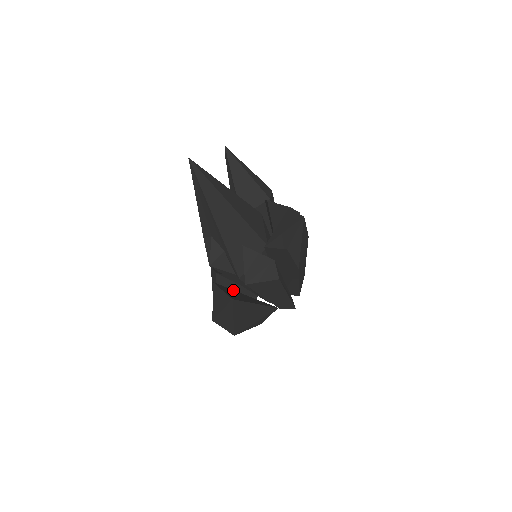
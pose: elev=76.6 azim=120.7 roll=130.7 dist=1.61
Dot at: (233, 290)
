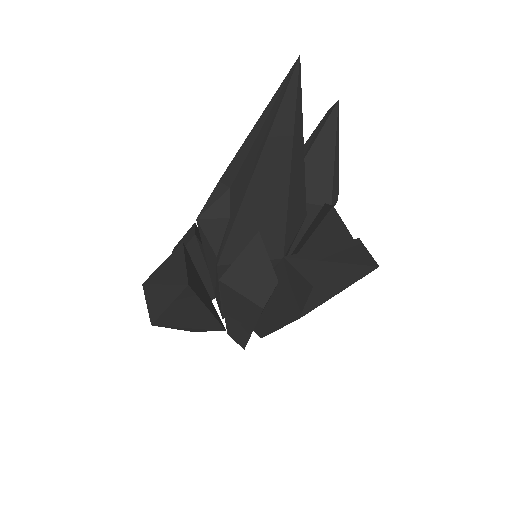
Dot at: occluded
